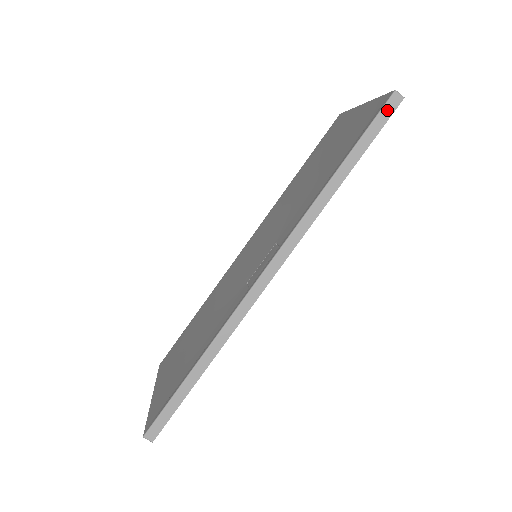
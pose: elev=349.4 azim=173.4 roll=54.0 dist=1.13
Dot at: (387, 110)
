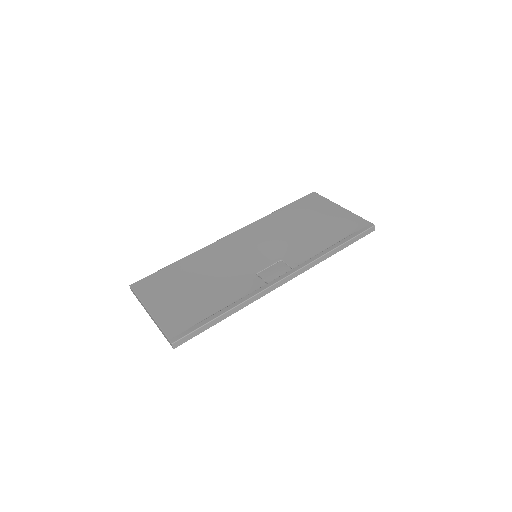
Dot at: (368, 232)
